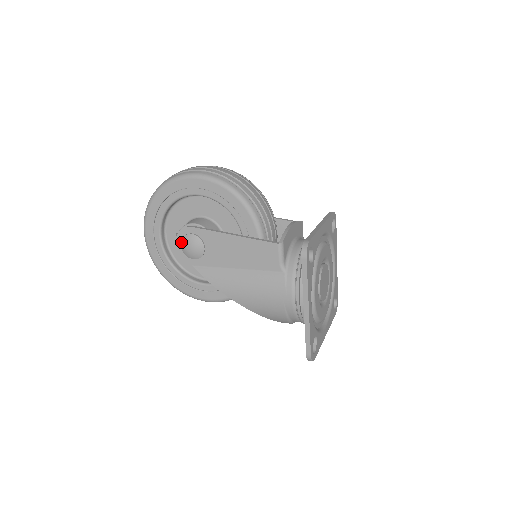
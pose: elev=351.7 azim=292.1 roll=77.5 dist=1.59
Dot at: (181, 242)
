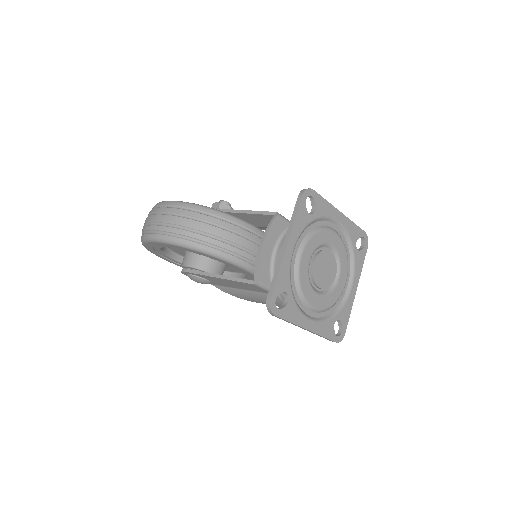
Dot at: occluded
